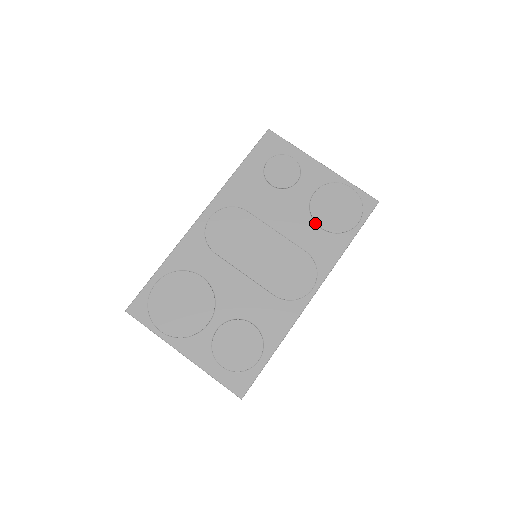
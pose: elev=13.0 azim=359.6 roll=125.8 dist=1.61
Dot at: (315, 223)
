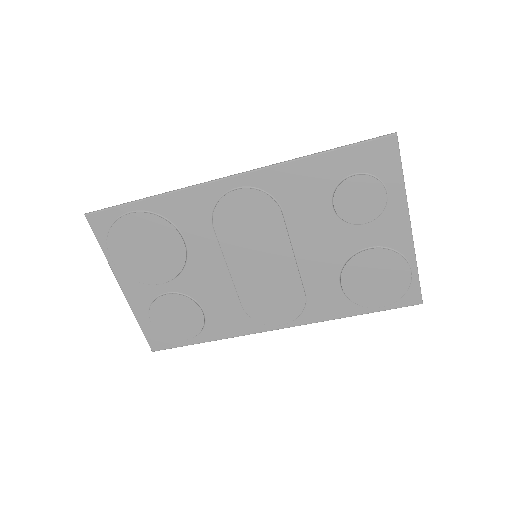
Dot at: (340, 276)
